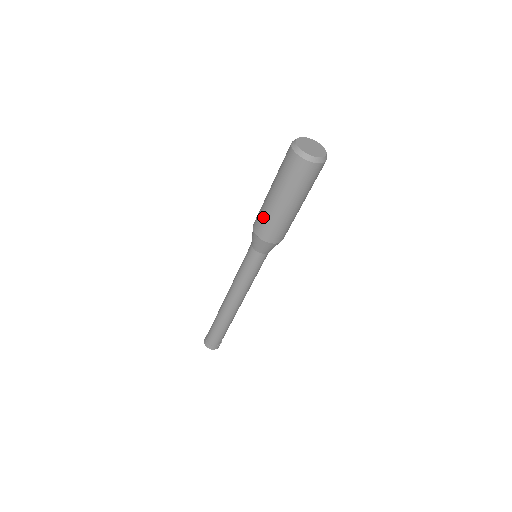
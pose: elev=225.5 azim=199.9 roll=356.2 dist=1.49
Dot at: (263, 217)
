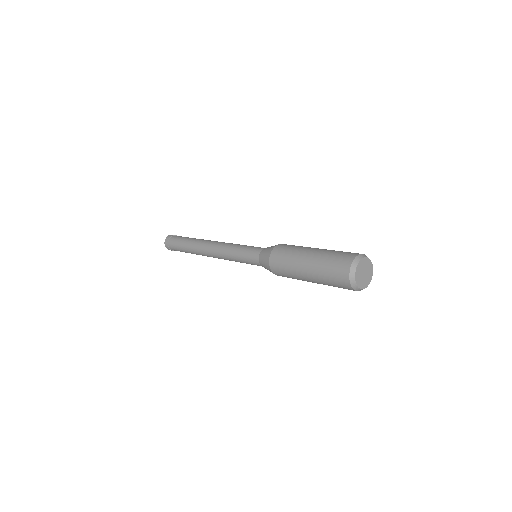
Dot at: occluded
